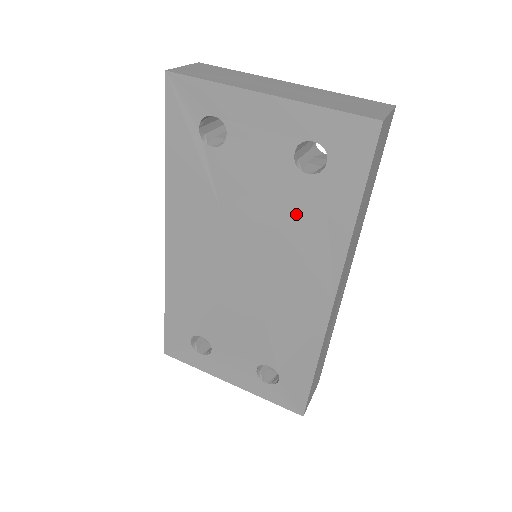
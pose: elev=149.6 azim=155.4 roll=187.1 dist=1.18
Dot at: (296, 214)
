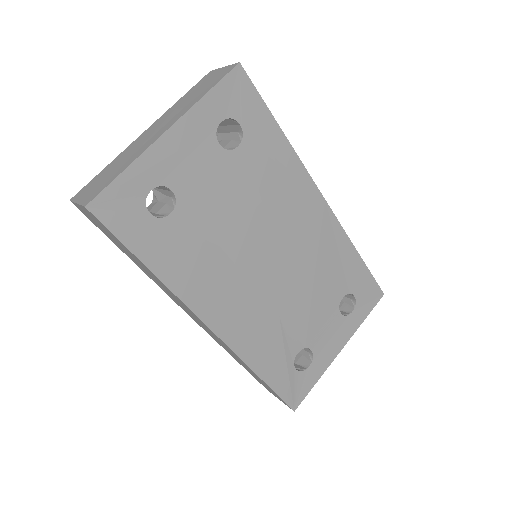
Dot at: (258, 179)
